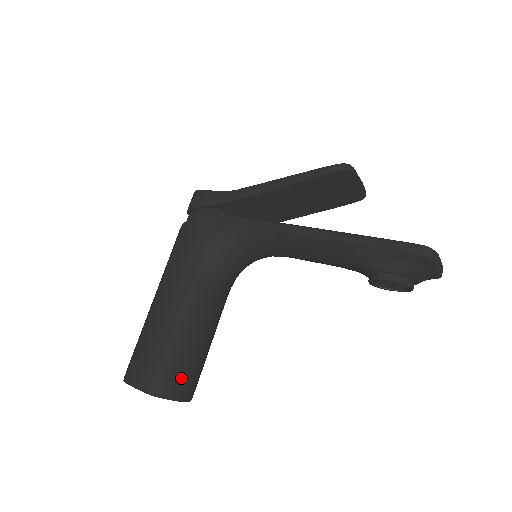
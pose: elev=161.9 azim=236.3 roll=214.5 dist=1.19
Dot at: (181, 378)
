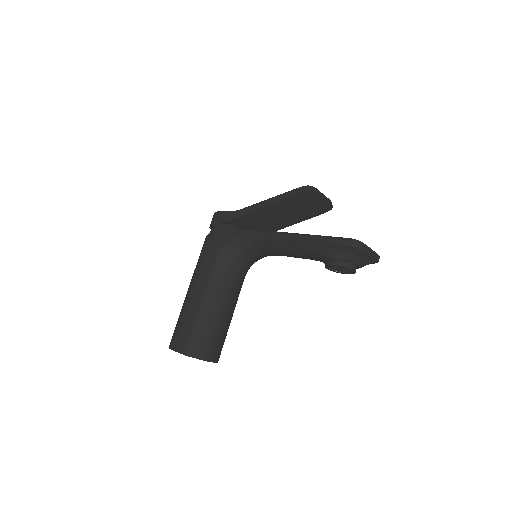
Dot at: (206, 344)
